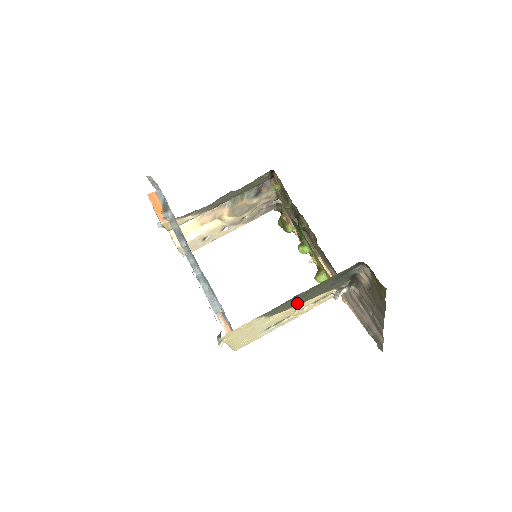
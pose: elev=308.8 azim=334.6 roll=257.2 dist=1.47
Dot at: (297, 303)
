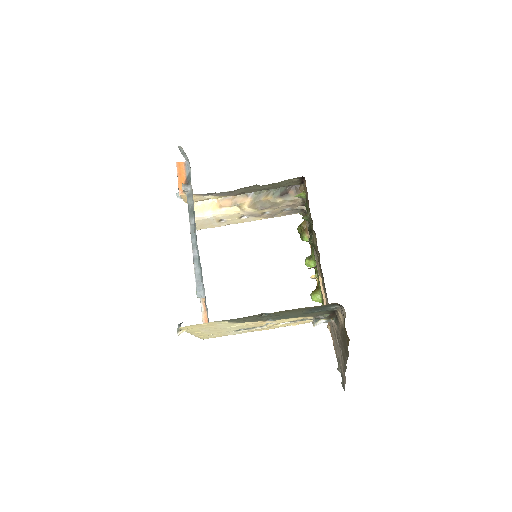
Dot at: (266, 319)
